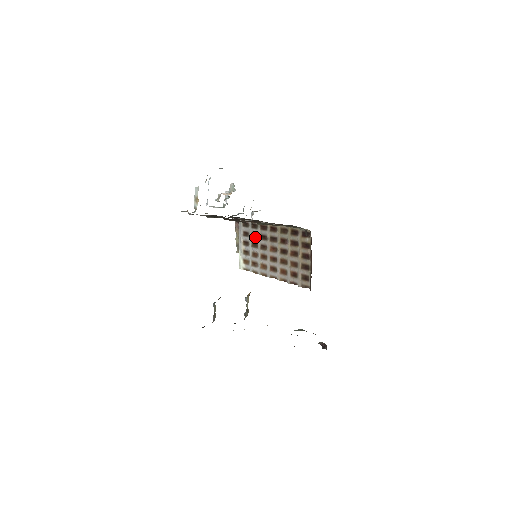
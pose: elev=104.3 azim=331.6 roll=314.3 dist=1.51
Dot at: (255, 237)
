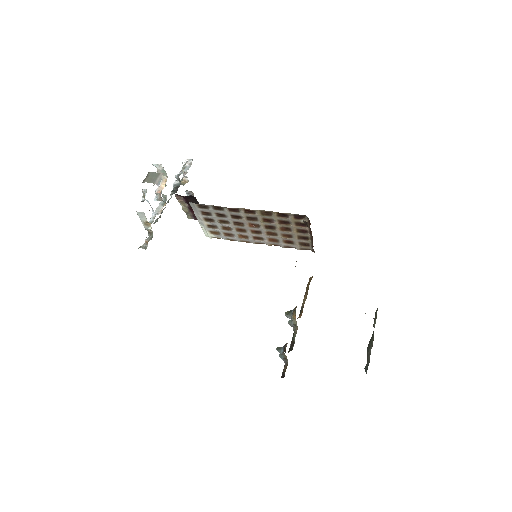
Dot at: (222, 217)
